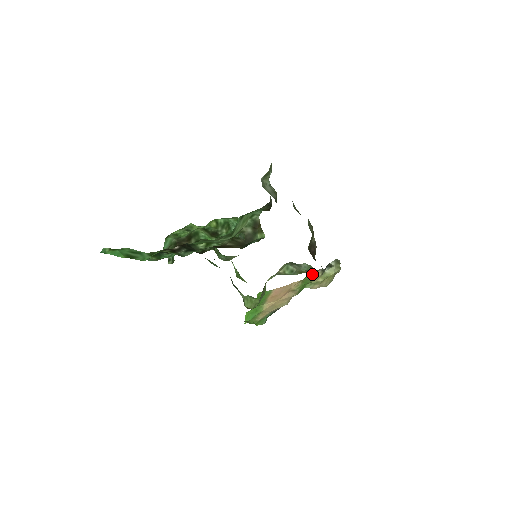
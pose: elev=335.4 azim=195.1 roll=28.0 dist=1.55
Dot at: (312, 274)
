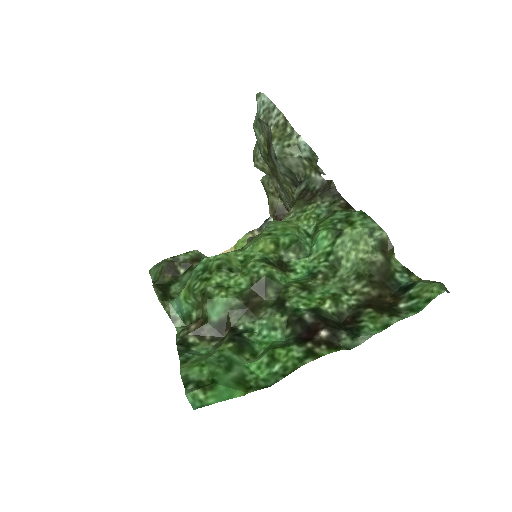
Dot at: (247, 238)
